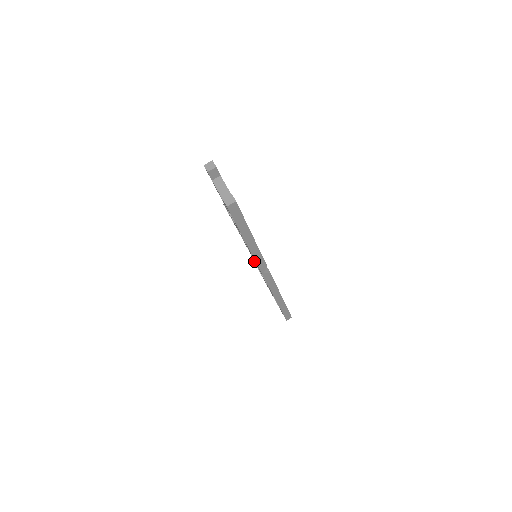
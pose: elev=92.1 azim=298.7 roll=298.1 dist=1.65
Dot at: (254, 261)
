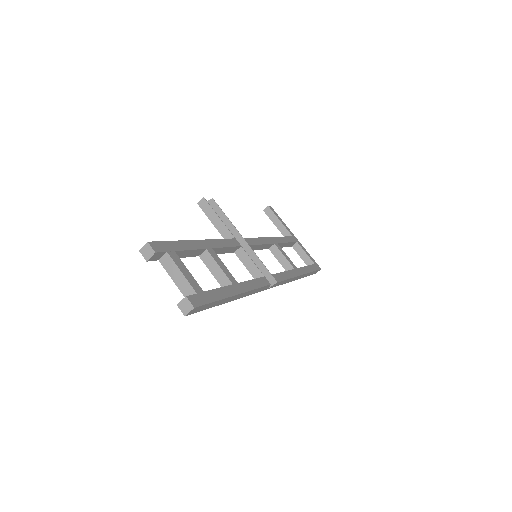
Dot at: occluded
